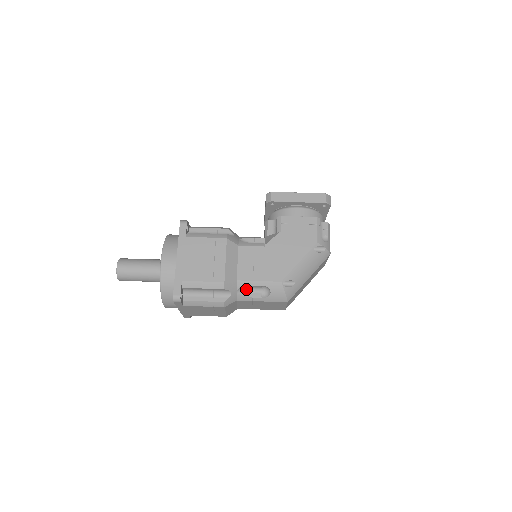
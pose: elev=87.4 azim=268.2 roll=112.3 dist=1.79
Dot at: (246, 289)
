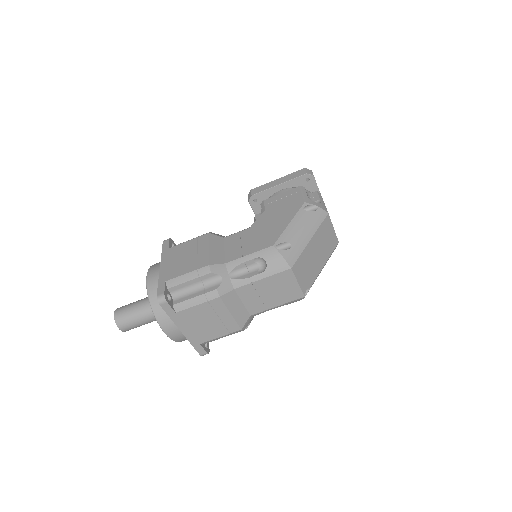
Dot at: (240, 272)
